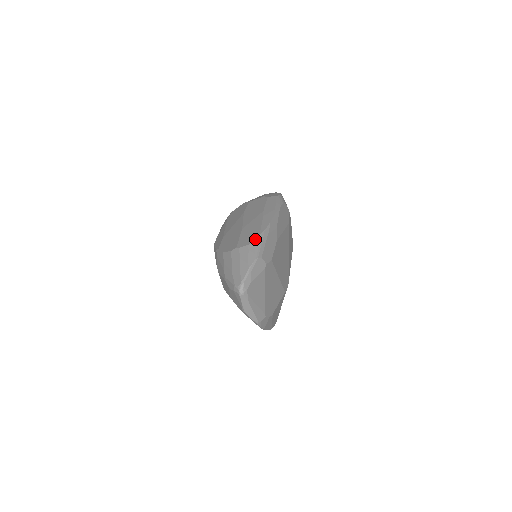
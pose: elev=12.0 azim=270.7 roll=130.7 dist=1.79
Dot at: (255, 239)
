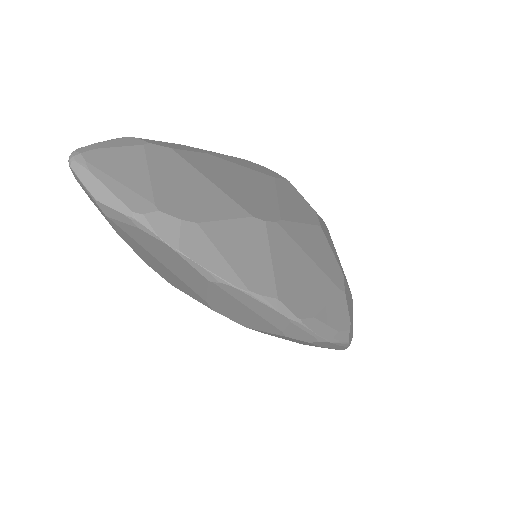
Dot at: occluded
